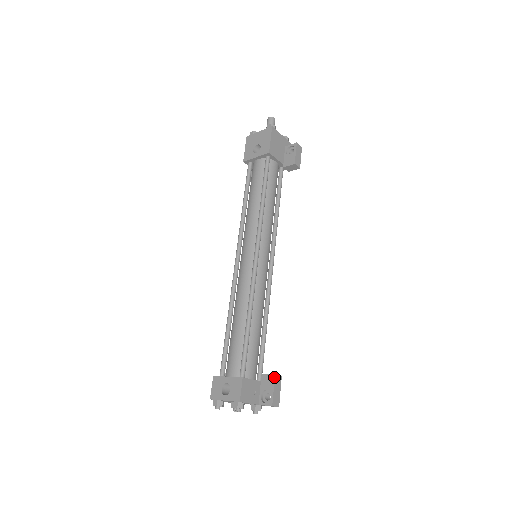
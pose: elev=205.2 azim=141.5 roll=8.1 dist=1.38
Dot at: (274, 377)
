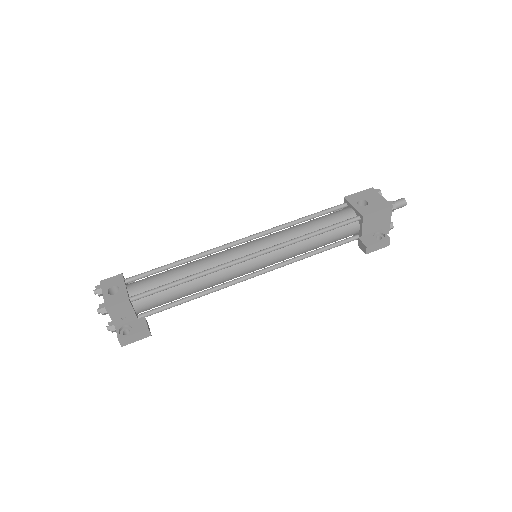
Dot at: (146, 329)
